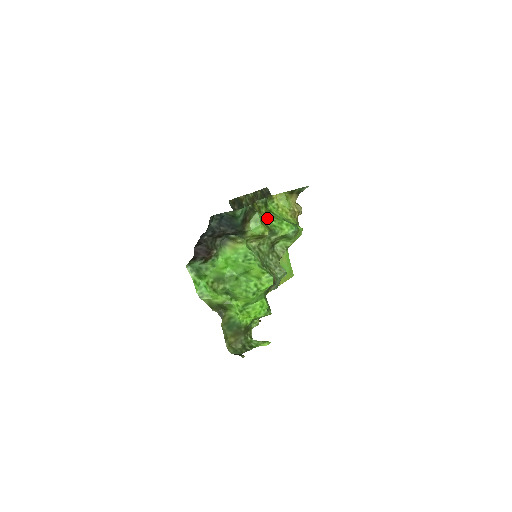
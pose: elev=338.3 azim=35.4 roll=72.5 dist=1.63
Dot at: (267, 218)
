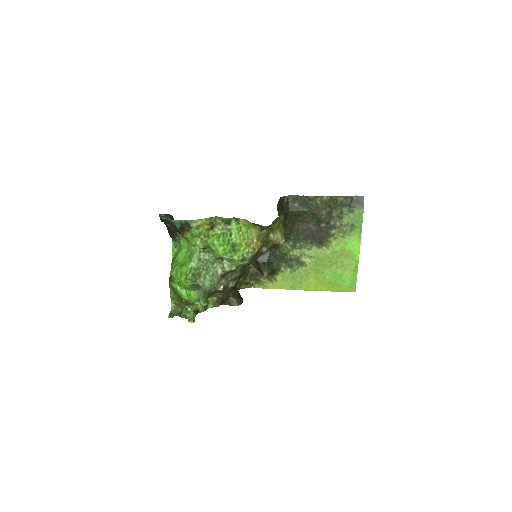
Dot at: (216, 235)
